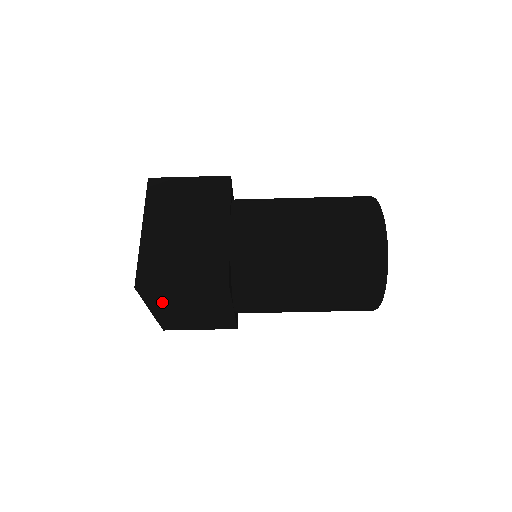
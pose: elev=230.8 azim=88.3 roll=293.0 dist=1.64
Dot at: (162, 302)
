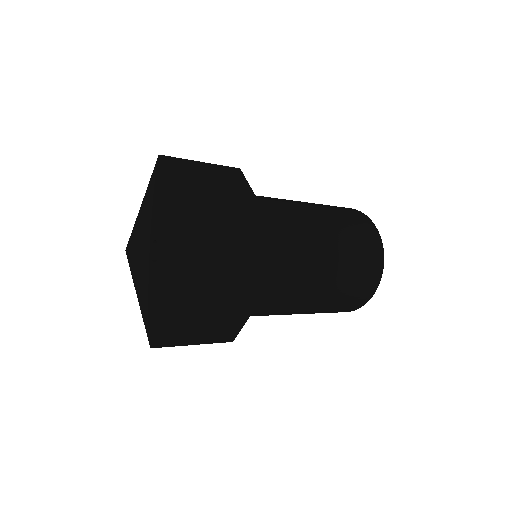
Dot at: occluded
